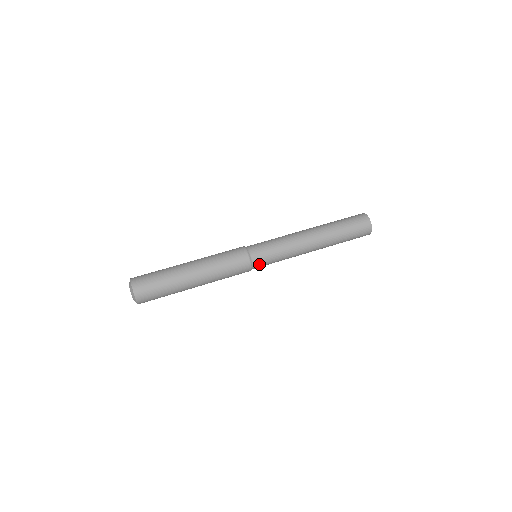
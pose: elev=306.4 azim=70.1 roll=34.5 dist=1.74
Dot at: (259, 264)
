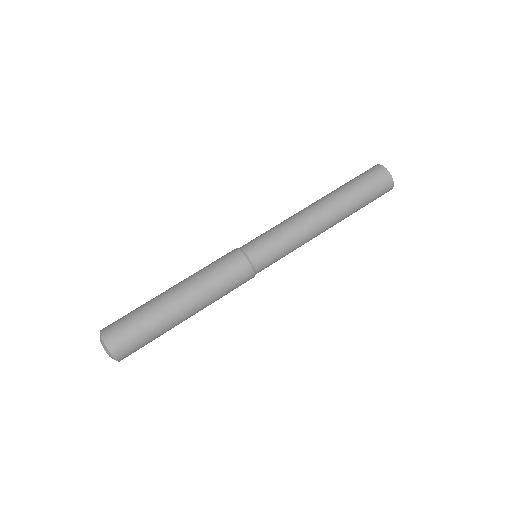
Dot at: occluded
